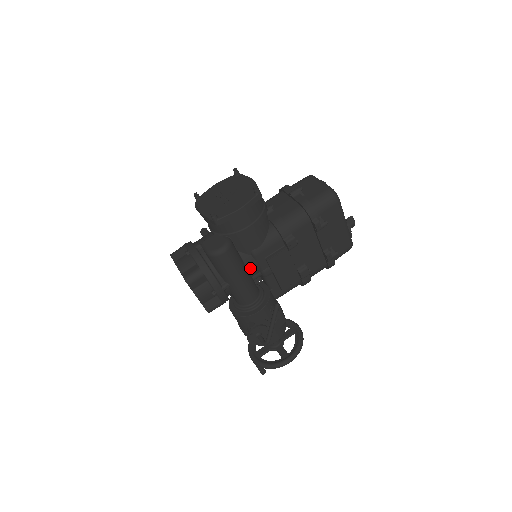
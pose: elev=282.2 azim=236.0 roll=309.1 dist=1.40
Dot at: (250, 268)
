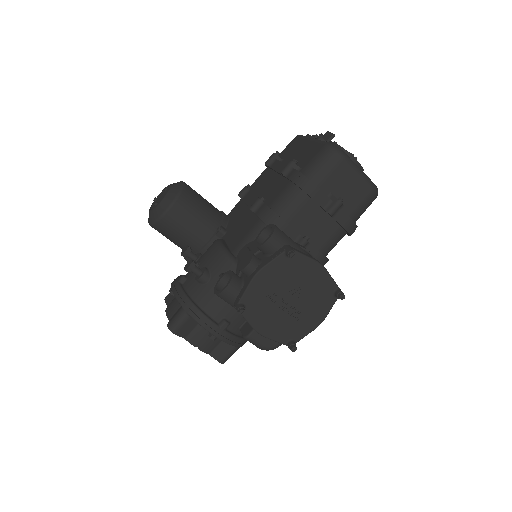
Dot at: occluded
